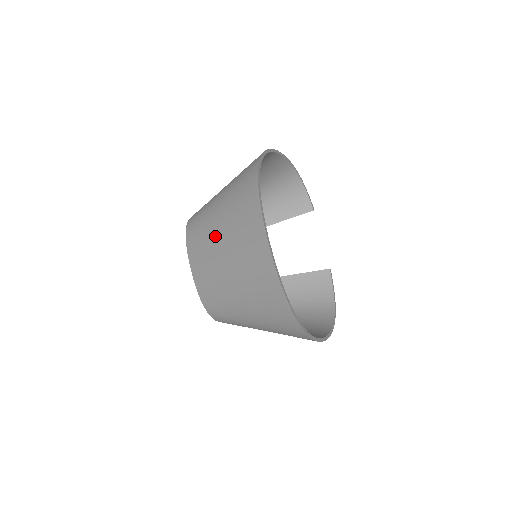
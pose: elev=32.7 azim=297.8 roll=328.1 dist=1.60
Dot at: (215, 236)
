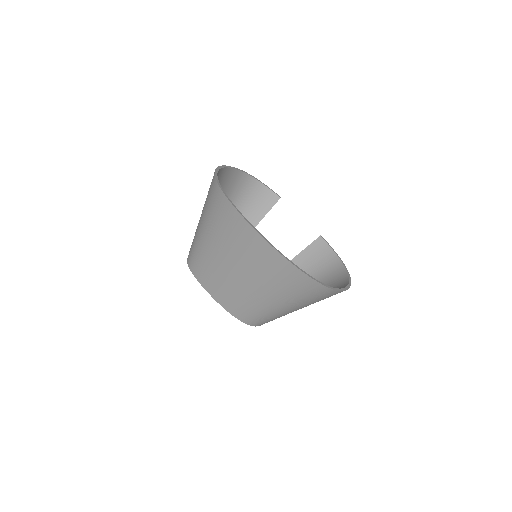
Dot at: (215, 256)
